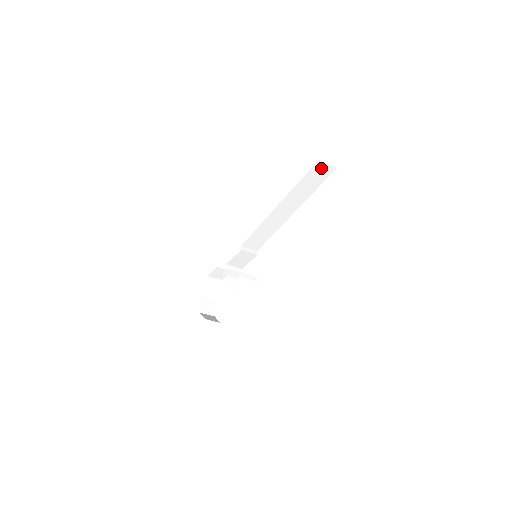
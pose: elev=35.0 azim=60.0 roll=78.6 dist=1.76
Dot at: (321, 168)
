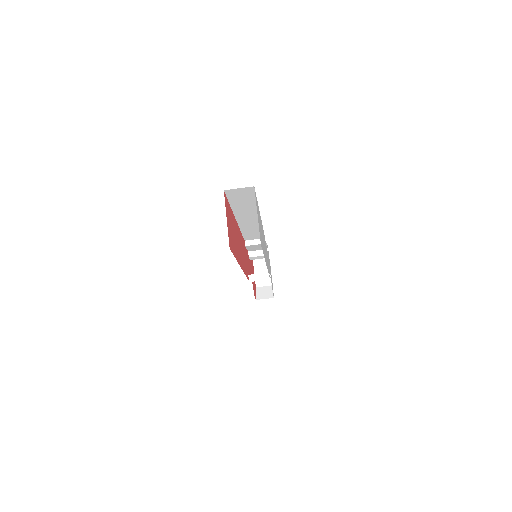
Dot at: (237, 192)
